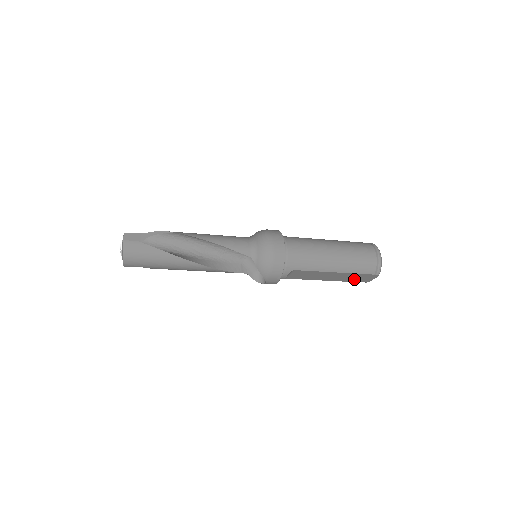
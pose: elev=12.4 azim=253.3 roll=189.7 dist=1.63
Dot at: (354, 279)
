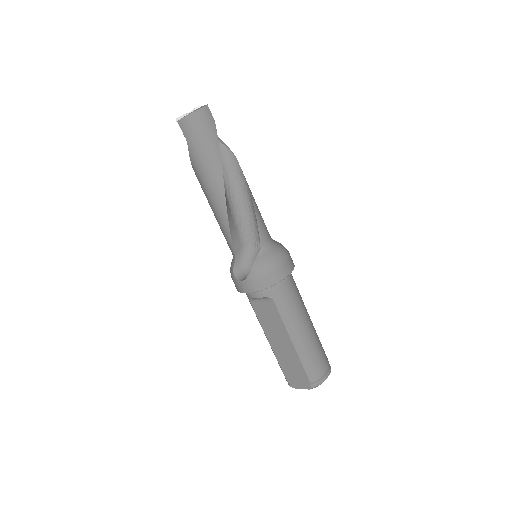
Dot at: (289, 370)
